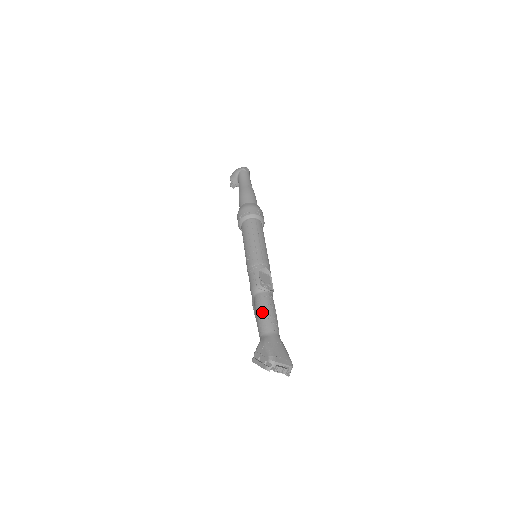
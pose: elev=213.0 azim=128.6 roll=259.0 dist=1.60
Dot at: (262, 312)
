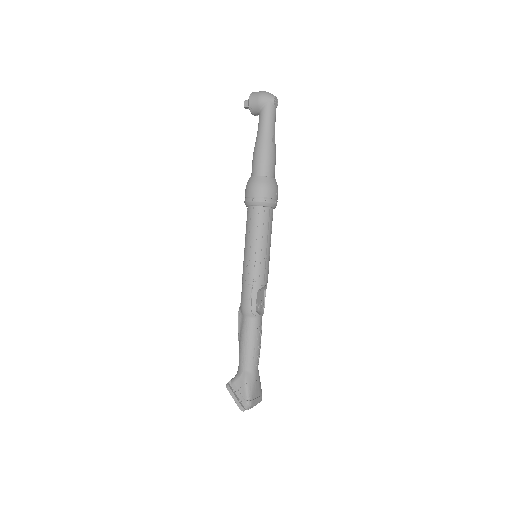
Dot at: (250, 344)
